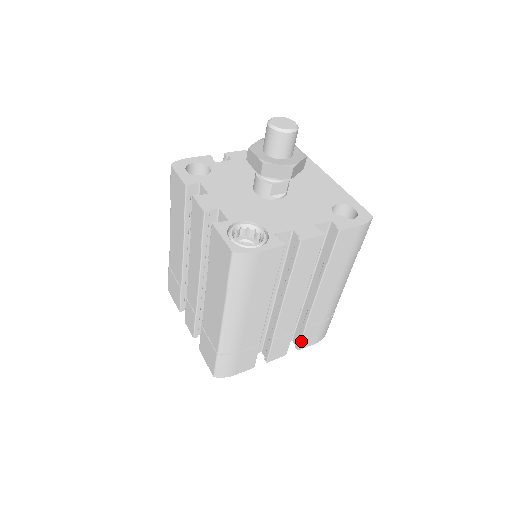
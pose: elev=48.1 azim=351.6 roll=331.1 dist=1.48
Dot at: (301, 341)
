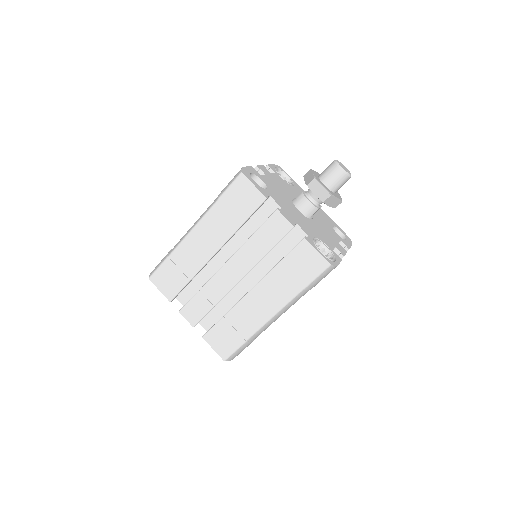
Dot at: occluded
